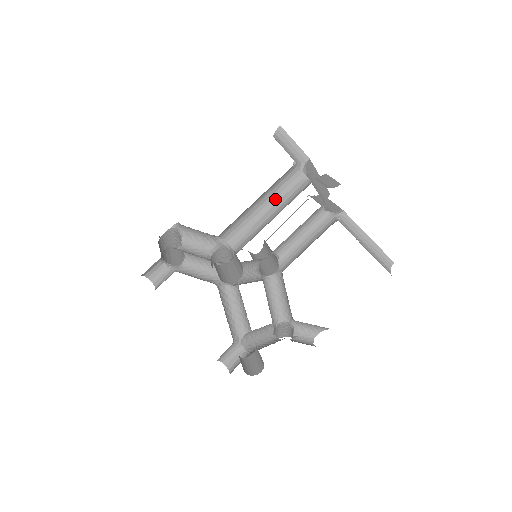
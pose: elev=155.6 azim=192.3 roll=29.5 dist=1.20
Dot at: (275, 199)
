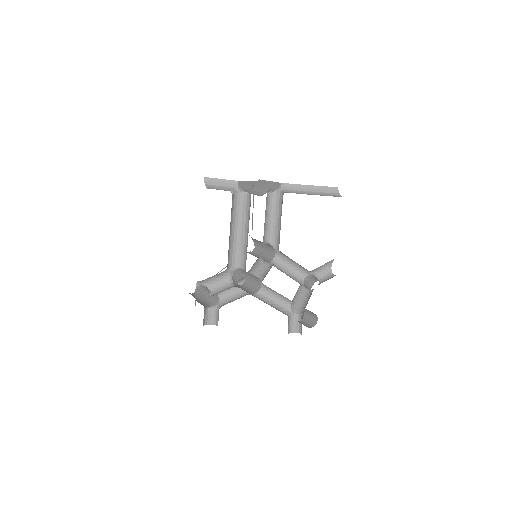
Dot at: (239, 220)
